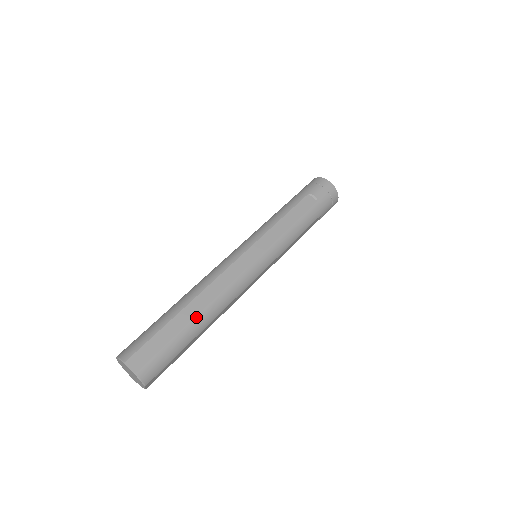
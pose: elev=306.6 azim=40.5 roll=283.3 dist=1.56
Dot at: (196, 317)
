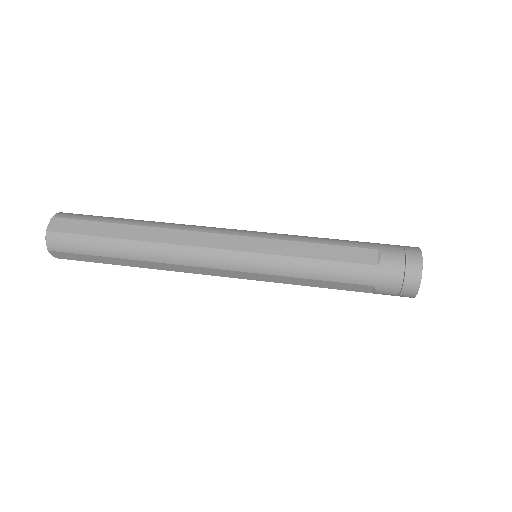
Dot at: (131, 240)
